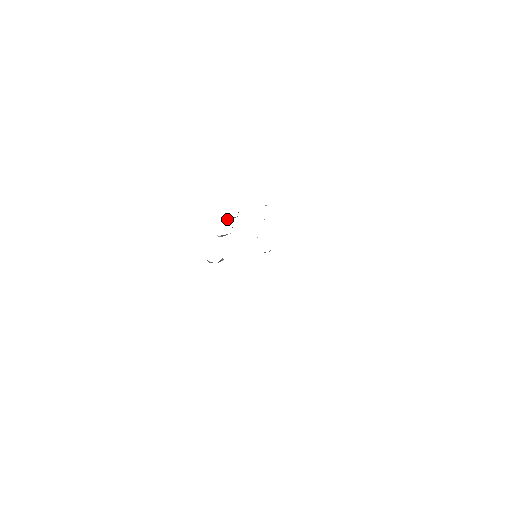
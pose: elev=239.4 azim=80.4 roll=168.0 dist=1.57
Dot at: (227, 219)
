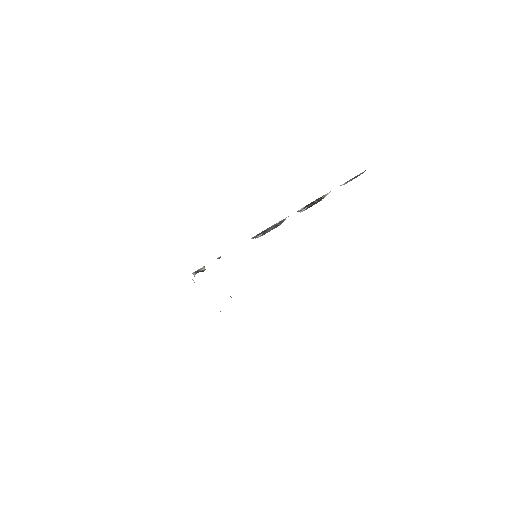
Dot at: (298, 211)
